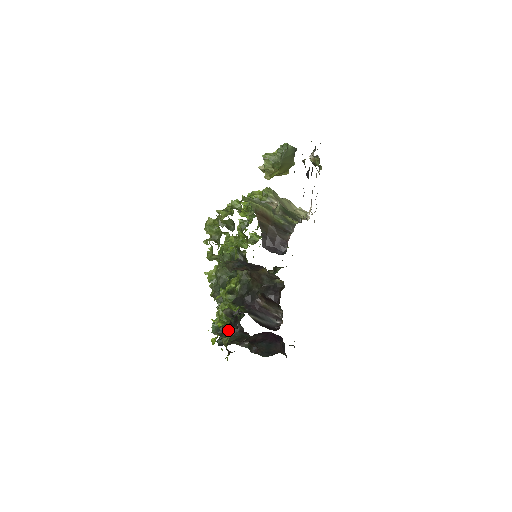
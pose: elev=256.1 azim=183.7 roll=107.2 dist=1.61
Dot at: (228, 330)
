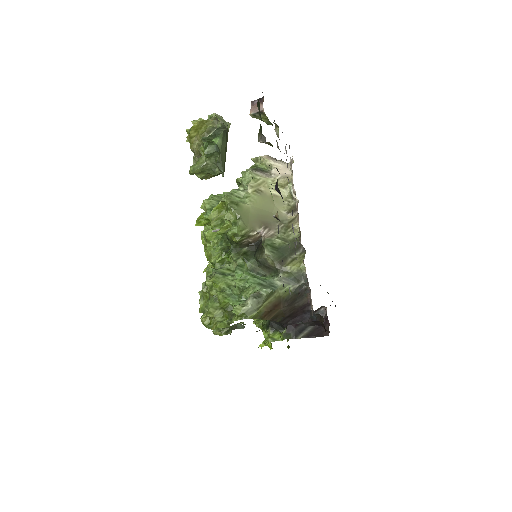
Dot at: occluded
